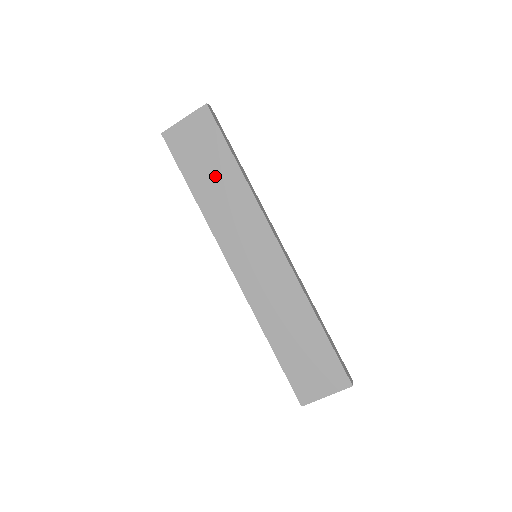
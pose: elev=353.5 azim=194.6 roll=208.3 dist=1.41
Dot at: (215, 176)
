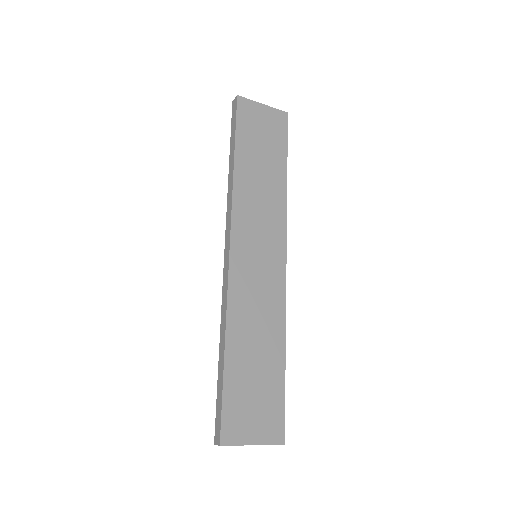
Dot at: (263, 164)
